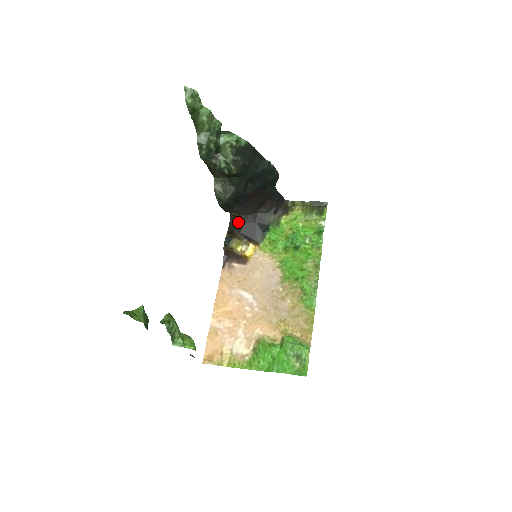
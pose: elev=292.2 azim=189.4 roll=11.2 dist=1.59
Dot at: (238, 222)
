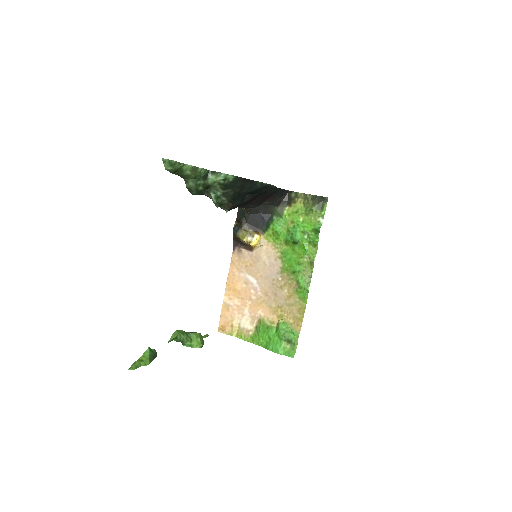
Dot at: (244, 212)
